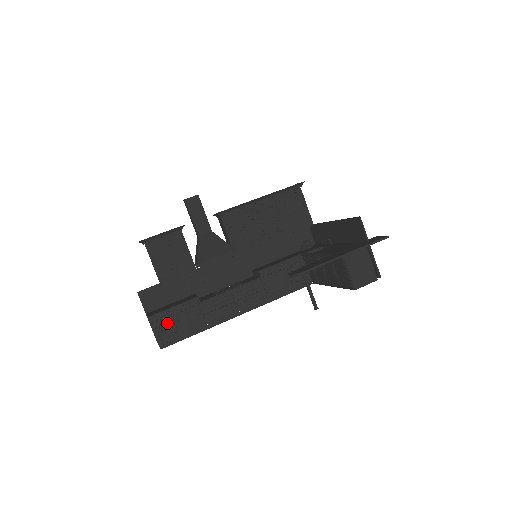
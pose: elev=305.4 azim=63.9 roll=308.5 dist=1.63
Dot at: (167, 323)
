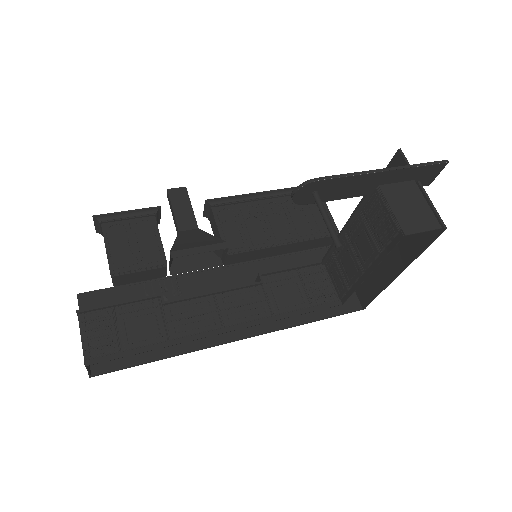
Dot at: (105, 326)
